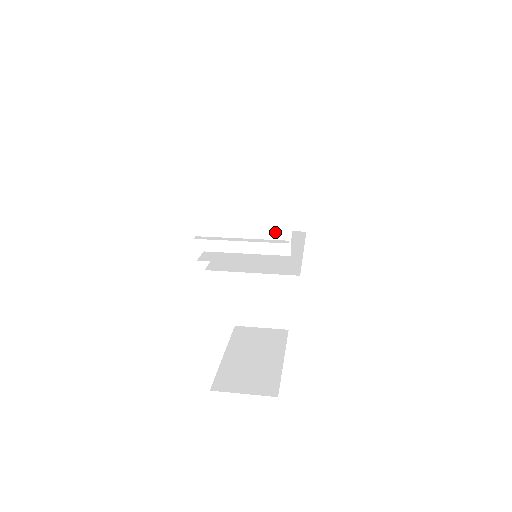
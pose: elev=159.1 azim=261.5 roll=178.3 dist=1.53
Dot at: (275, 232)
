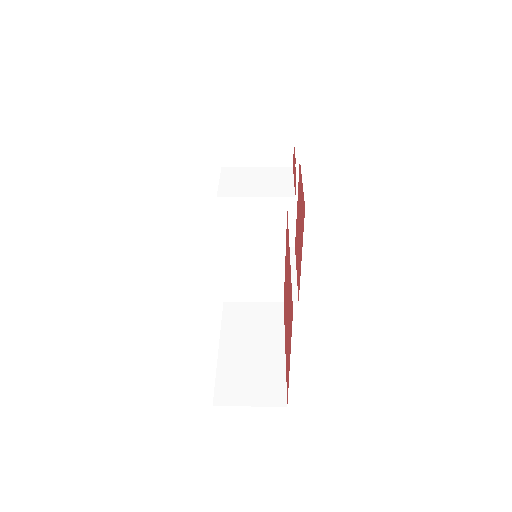
Dot at: (280, 186)
